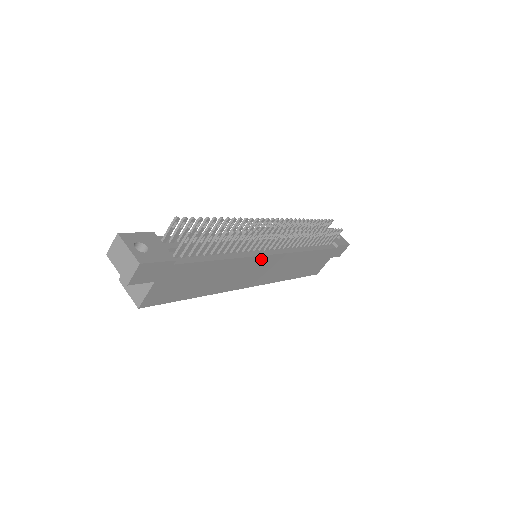
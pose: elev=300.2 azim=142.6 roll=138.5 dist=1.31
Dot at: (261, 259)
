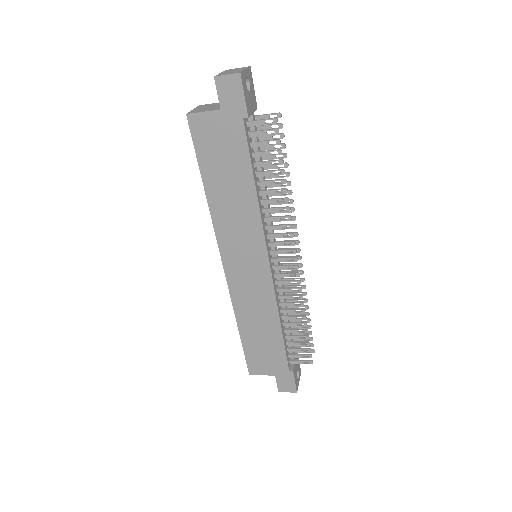
Dot at: (261, 247)
